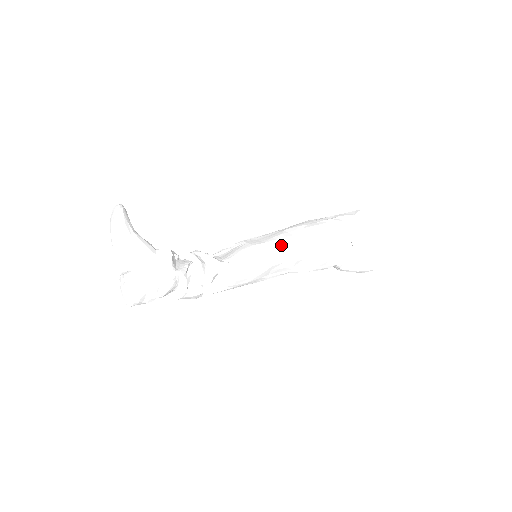
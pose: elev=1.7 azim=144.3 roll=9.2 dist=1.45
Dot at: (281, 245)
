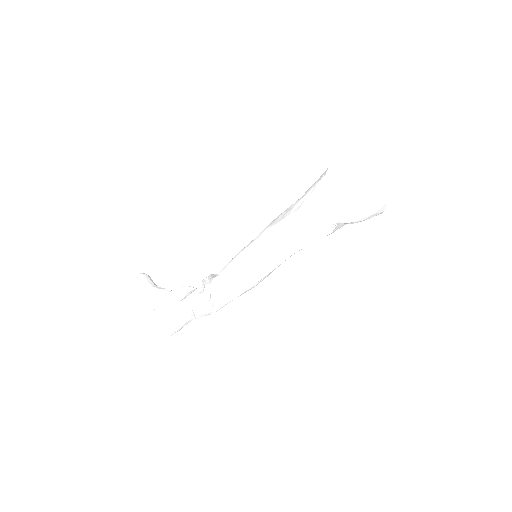
Dot at: (261, 238)
